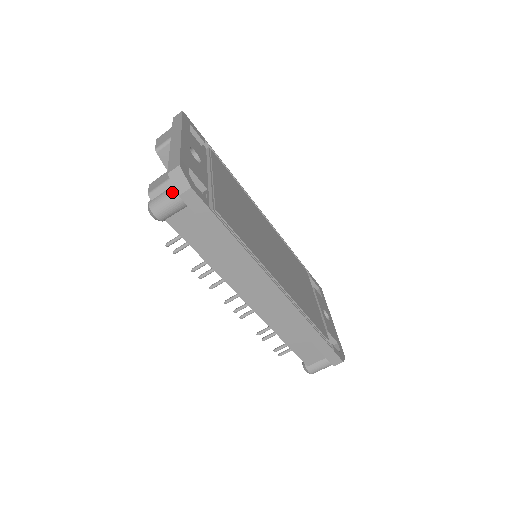
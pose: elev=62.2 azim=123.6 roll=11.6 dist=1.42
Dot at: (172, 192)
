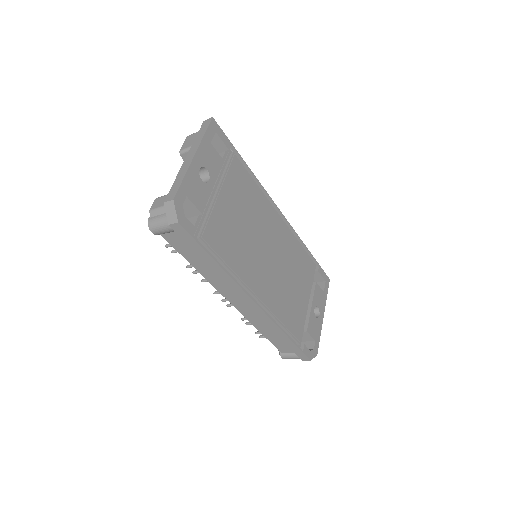
Dot at: (165, 219)
